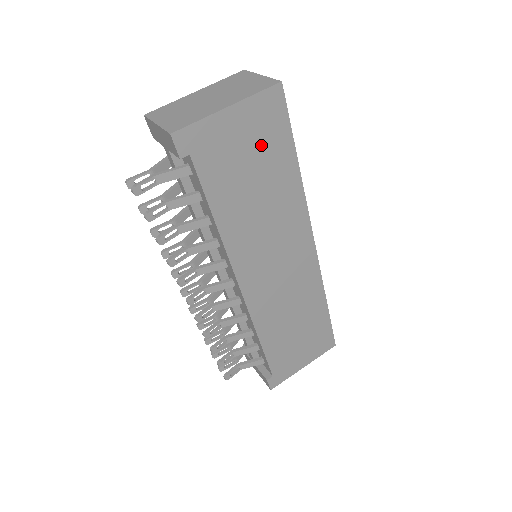
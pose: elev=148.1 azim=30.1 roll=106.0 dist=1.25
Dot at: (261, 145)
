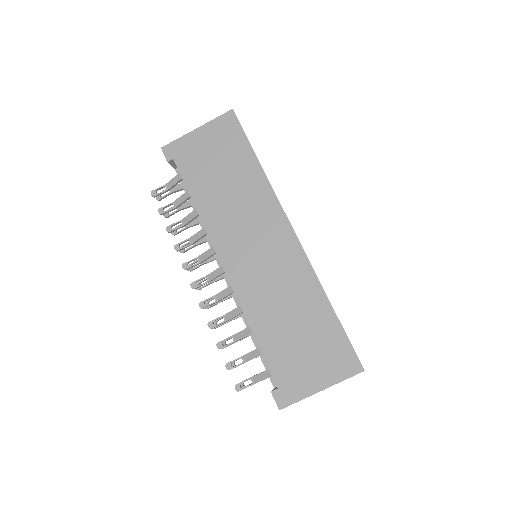
Dot at: (224, 149)
